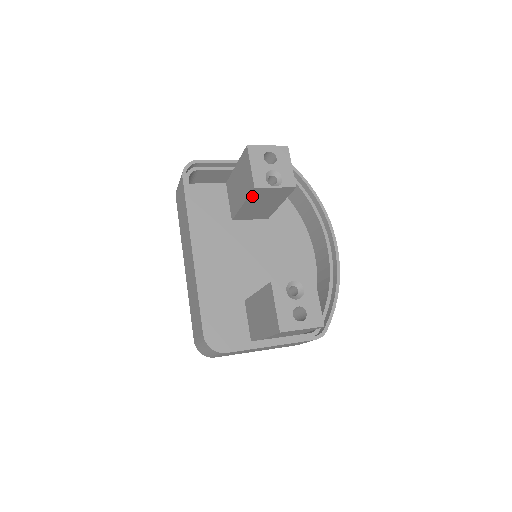
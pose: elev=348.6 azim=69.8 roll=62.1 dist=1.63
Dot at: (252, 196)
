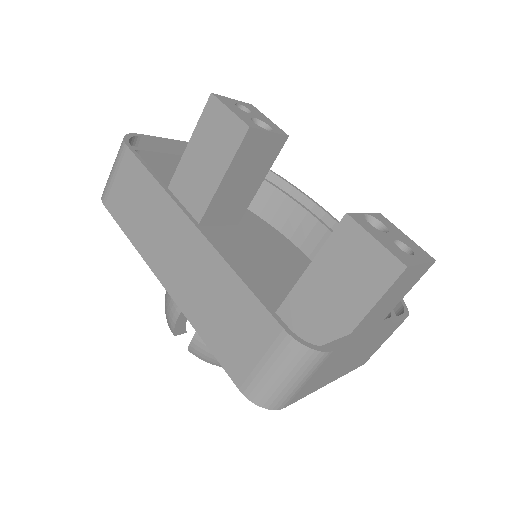
Dot at: (240, 153)
